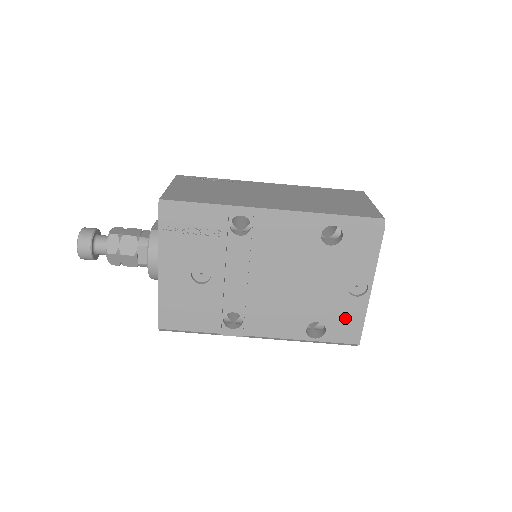
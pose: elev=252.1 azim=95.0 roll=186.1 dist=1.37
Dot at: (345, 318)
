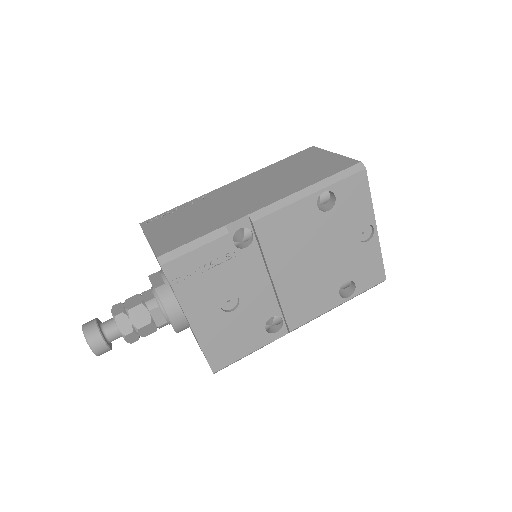
Dot at: (366, 265)
